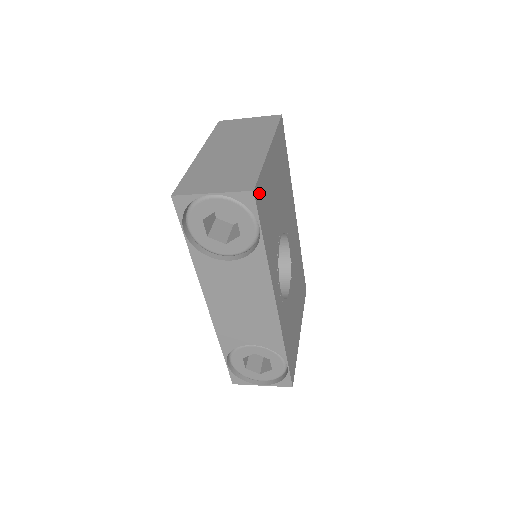
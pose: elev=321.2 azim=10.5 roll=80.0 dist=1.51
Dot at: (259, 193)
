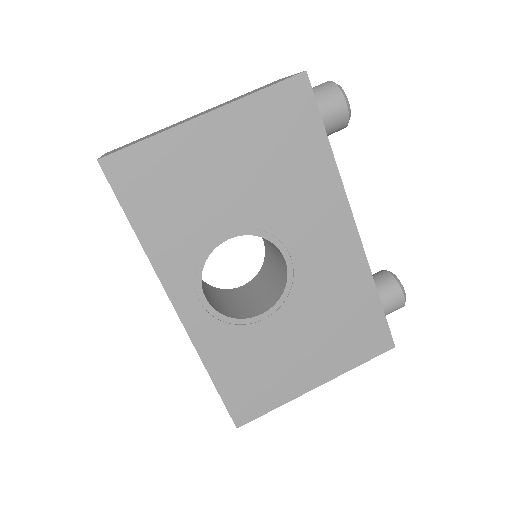
Dot at: (125, 166)
